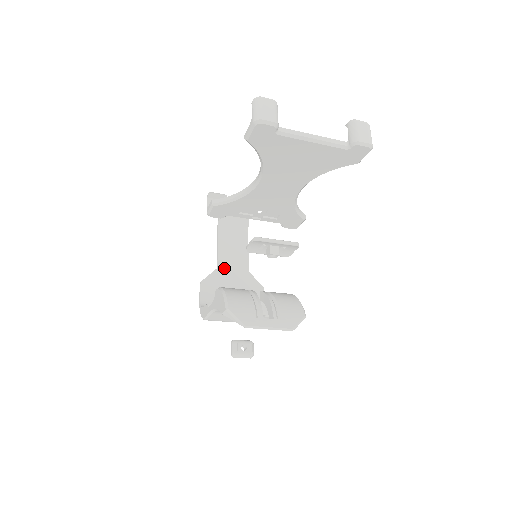
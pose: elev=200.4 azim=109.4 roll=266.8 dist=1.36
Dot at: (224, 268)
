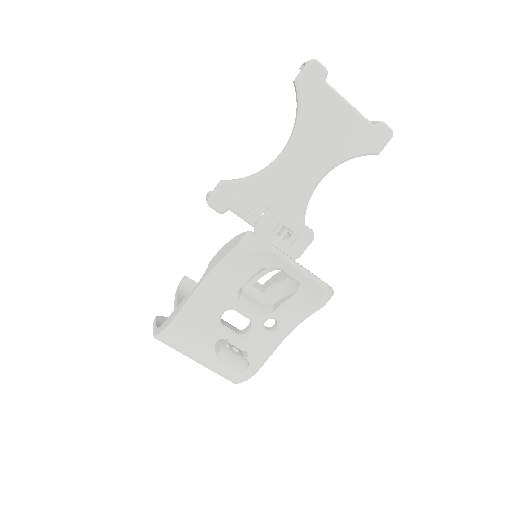
Dot at: occluded
